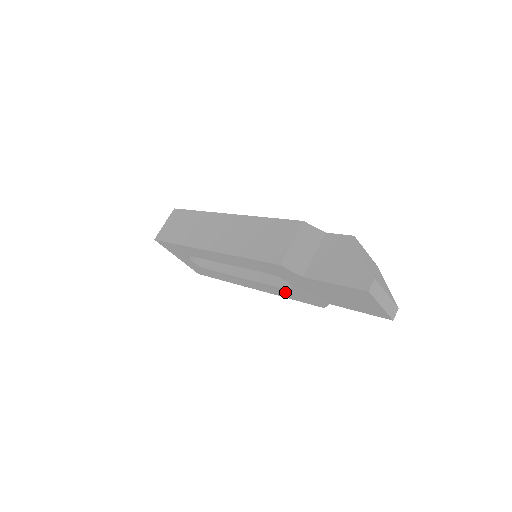
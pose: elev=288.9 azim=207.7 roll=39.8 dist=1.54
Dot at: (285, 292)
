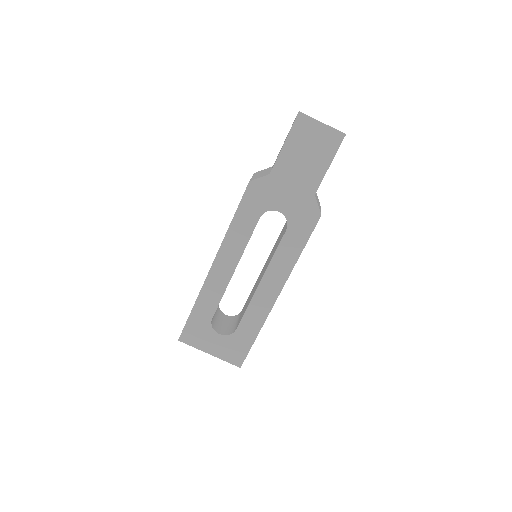
Dot at: (289, 242)
